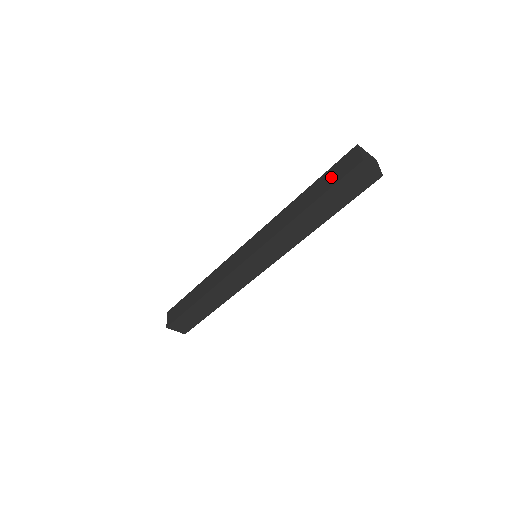
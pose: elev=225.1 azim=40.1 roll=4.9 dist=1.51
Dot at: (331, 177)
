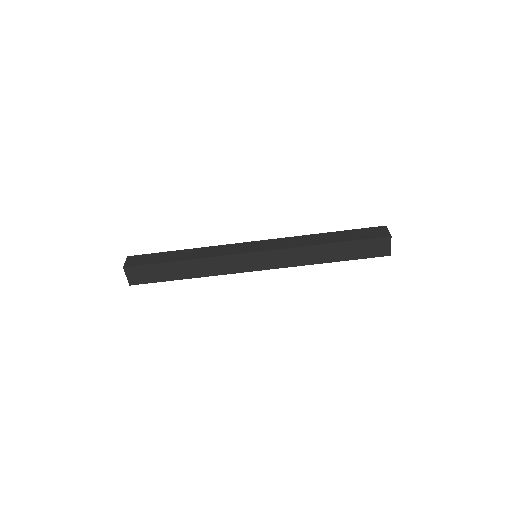
Dot at: (359, 234)
